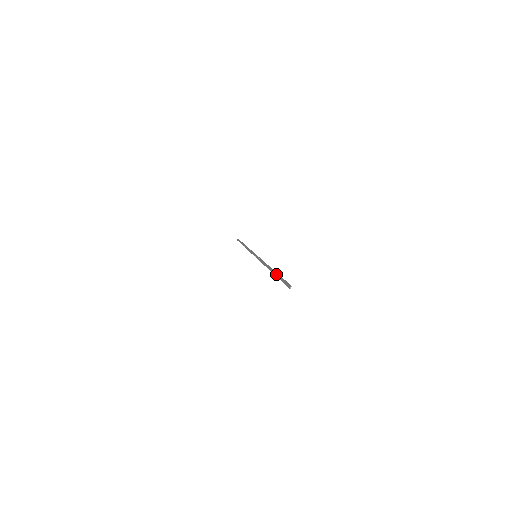
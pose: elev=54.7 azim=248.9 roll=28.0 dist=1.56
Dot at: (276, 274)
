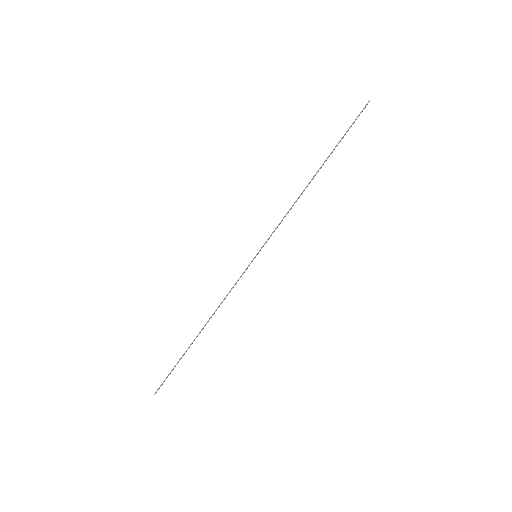
Dot at: (331, 152)
